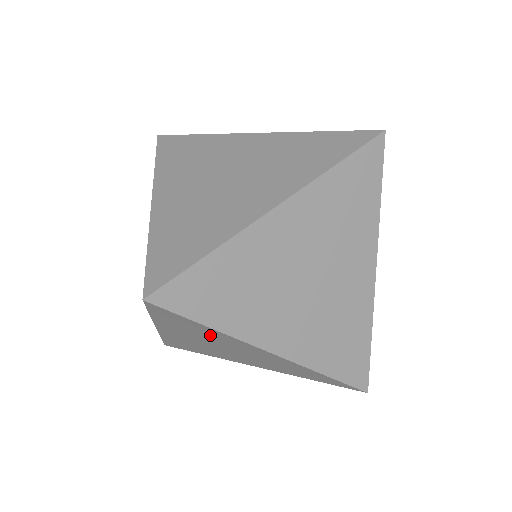
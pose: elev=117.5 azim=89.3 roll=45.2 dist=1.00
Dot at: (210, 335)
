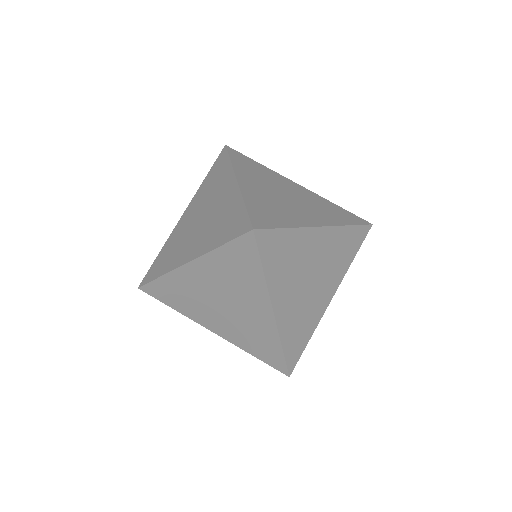
Dot at: (218, 181)
